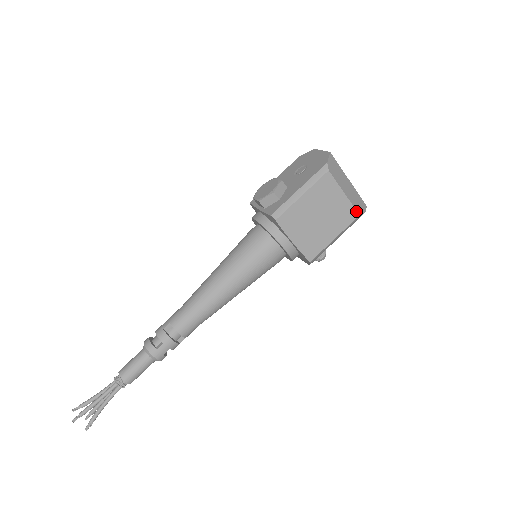
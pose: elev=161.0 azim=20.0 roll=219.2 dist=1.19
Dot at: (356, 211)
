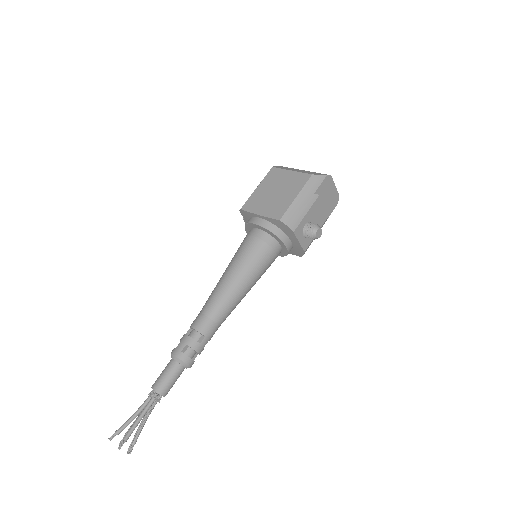
Dot at: (308, 174)
